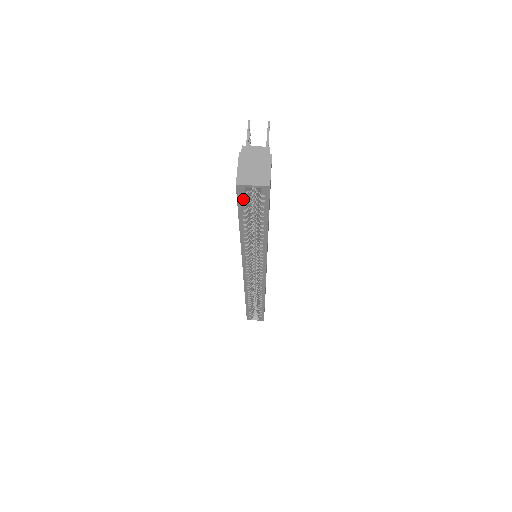
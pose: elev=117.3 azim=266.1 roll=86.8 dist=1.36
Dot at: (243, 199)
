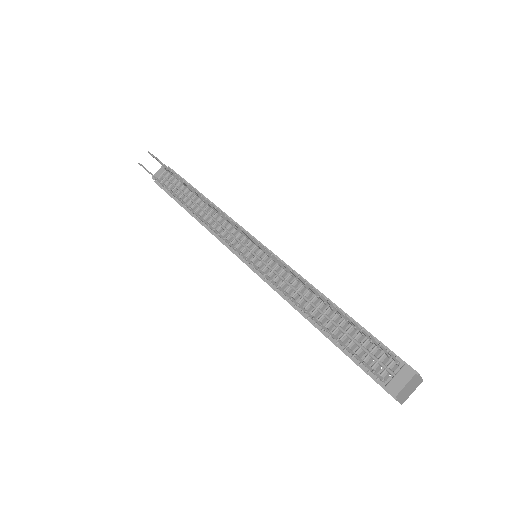
Dot at: occluded
